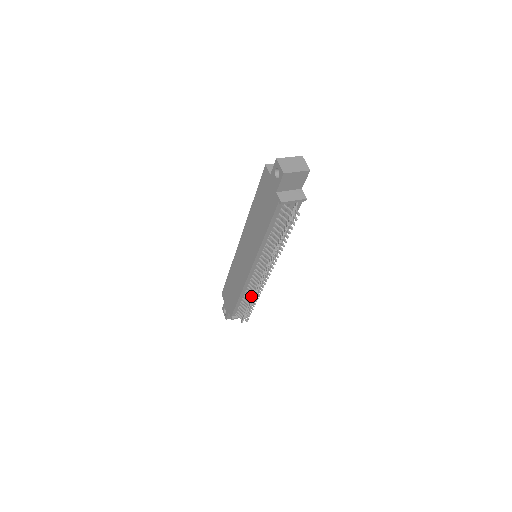
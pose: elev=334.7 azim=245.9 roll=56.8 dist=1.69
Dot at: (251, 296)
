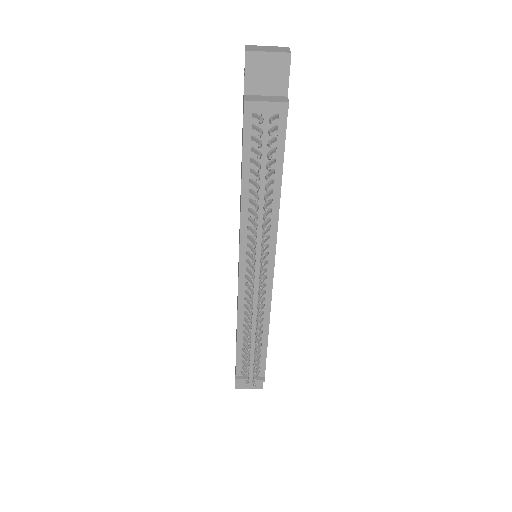
Dot at: (249, 326)
